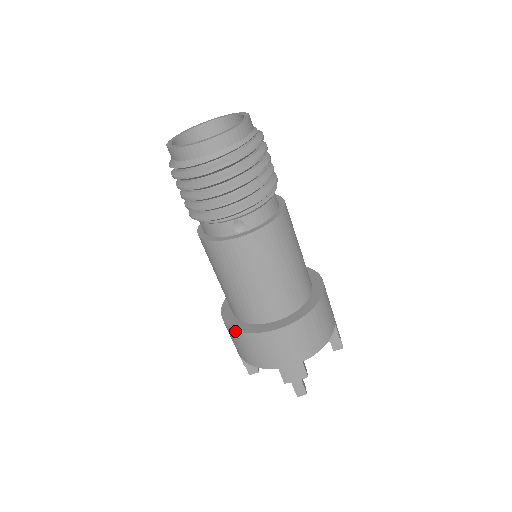
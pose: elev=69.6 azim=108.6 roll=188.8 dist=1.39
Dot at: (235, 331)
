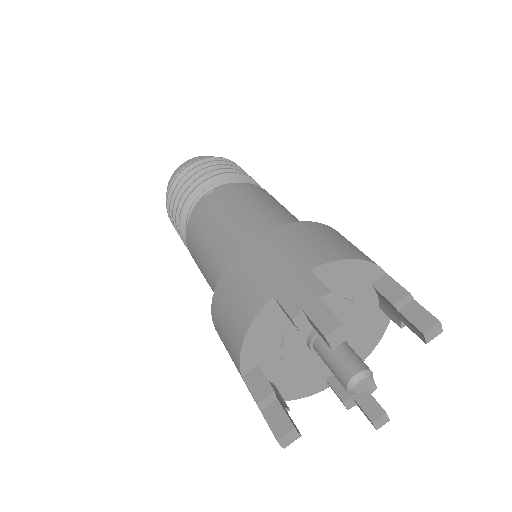
Dot at: (214, 295)
